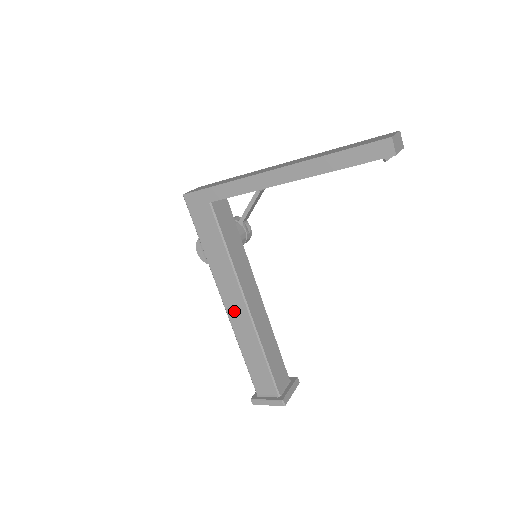
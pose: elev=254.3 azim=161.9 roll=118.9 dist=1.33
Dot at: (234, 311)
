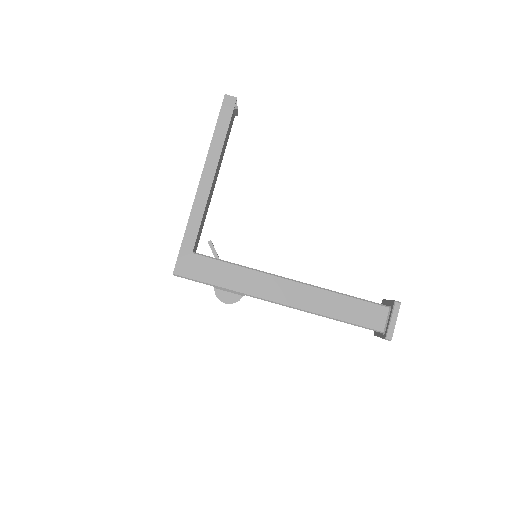
Dot at: (292, 297)
